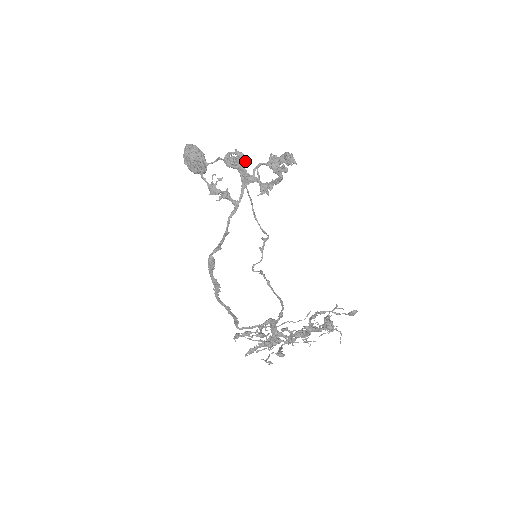
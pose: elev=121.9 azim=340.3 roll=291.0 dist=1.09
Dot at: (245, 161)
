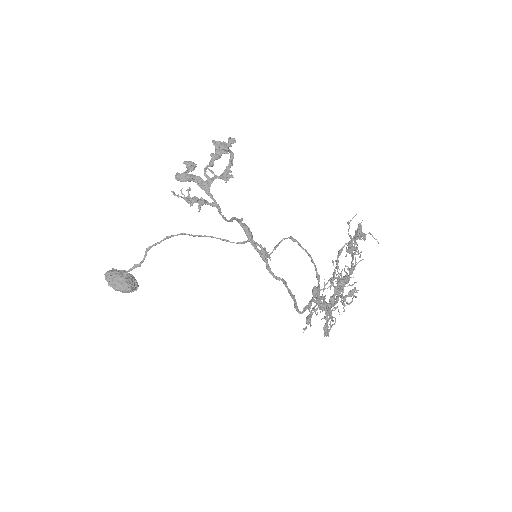
Dot at: (196, 166)
